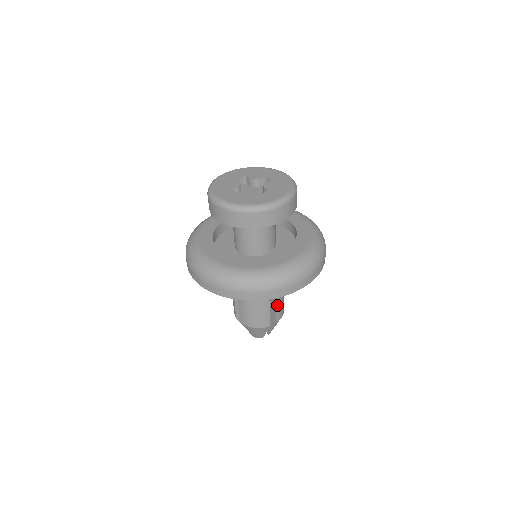
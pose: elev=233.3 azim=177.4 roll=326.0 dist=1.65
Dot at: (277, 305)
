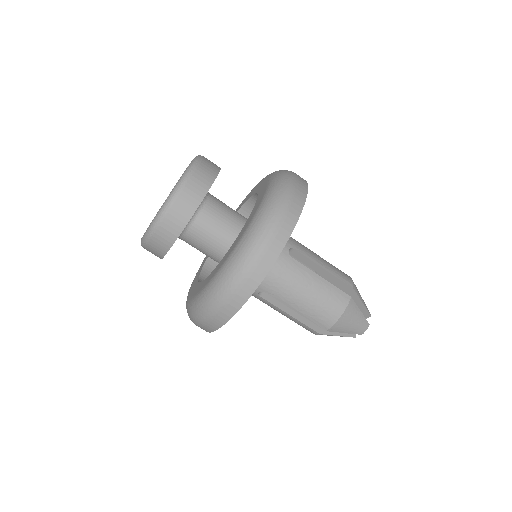
Dot at: (329, 271)
